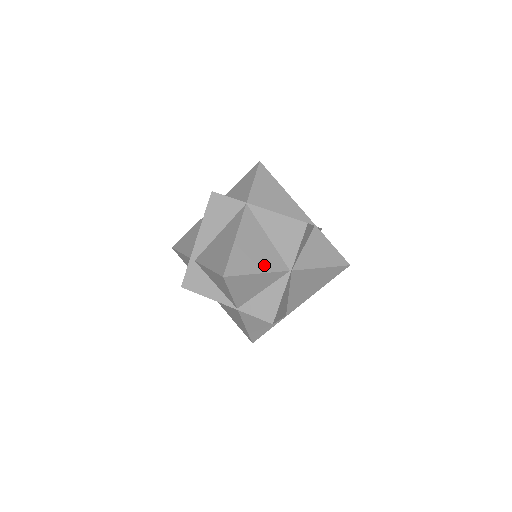
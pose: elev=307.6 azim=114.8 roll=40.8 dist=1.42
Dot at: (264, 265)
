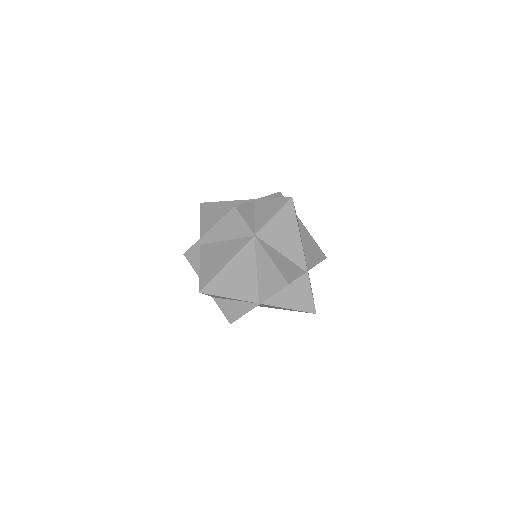
Dot at: (239, 293)
